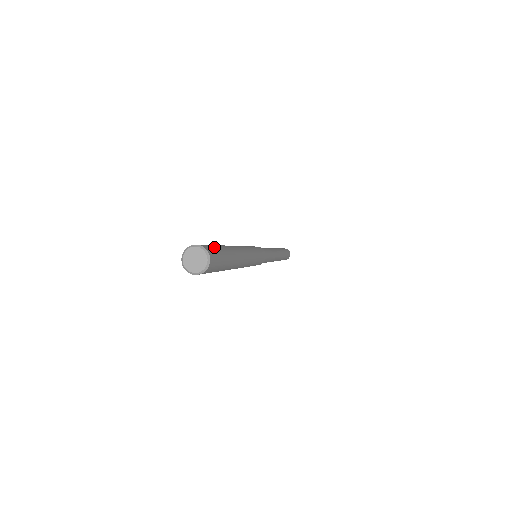
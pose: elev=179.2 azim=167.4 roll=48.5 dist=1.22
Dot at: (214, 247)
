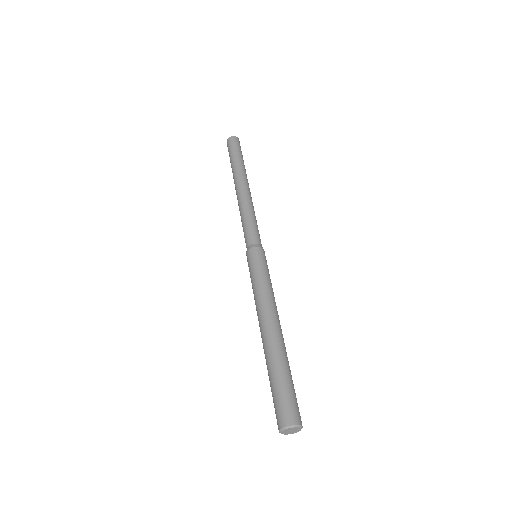
Dot at: (293, 398)
